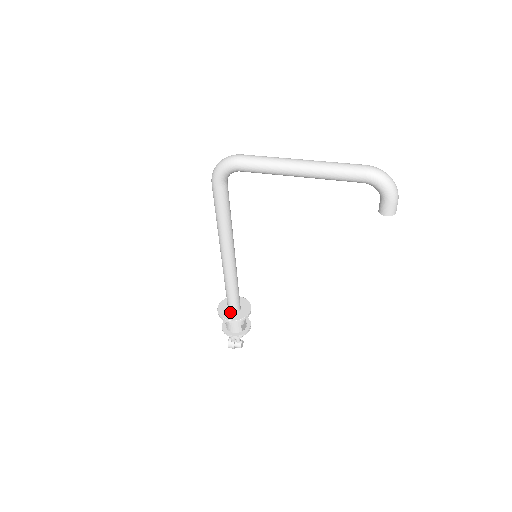
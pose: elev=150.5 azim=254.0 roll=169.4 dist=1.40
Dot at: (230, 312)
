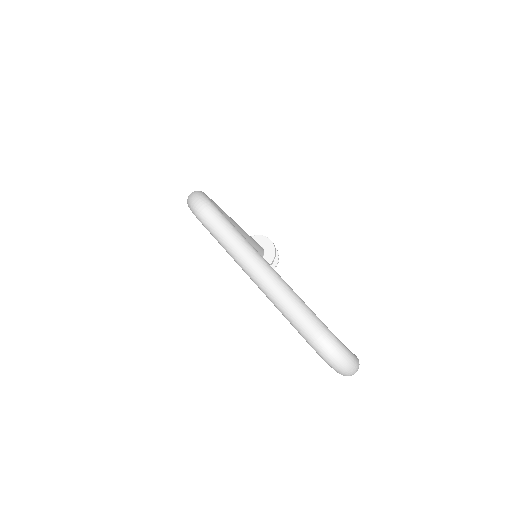
Dot at: occluded
